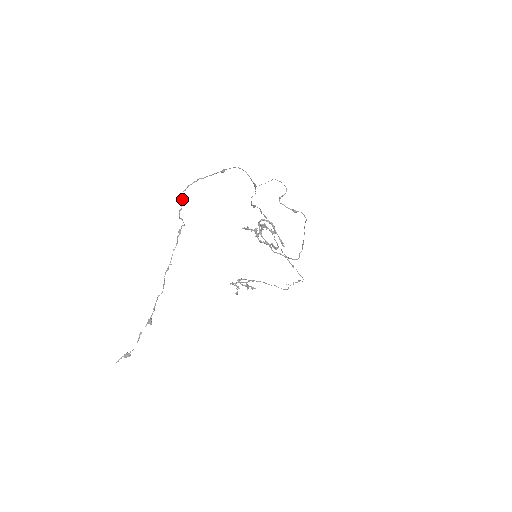
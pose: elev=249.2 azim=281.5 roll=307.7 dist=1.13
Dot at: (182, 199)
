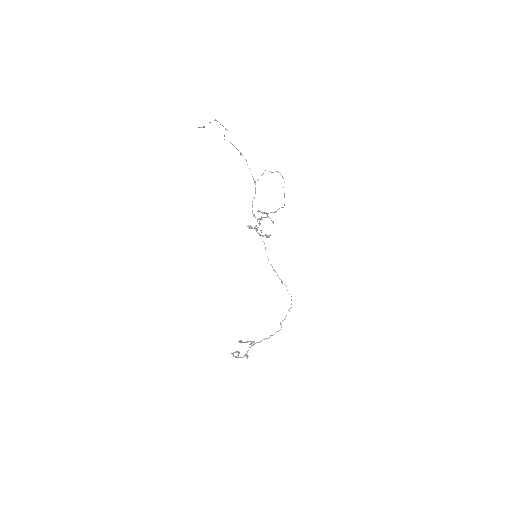
Dot at: occluded
